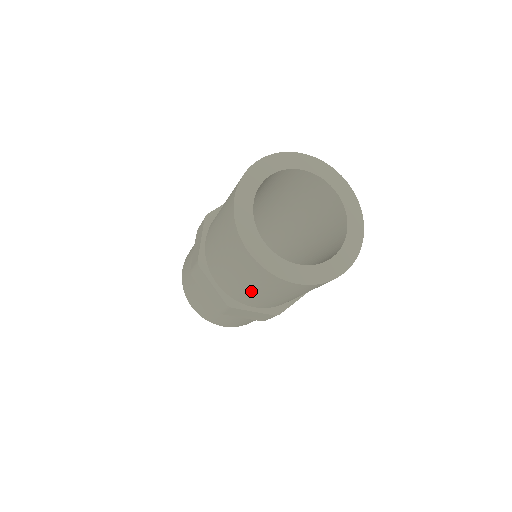
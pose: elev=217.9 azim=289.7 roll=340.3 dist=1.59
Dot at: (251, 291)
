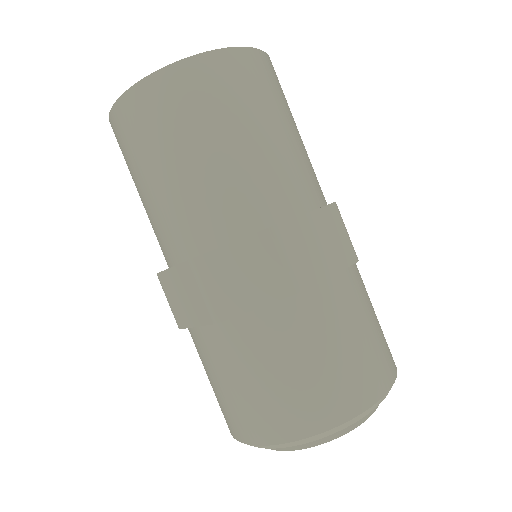
Dot at: (176, 179)
